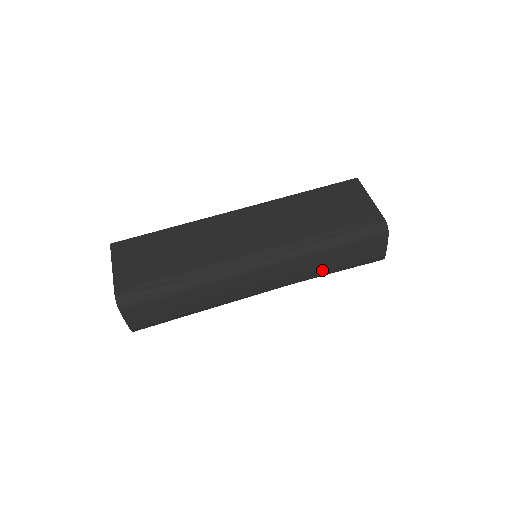
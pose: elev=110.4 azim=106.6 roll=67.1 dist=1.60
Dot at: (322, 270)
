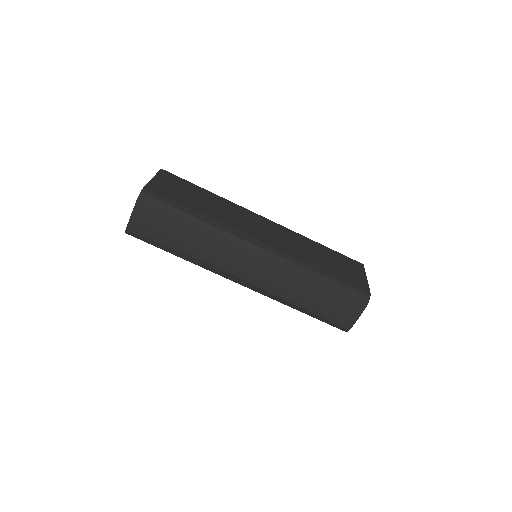
Dot at: (299, 298)
